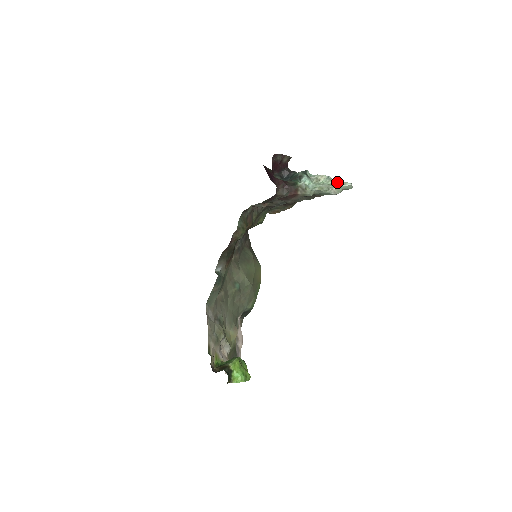
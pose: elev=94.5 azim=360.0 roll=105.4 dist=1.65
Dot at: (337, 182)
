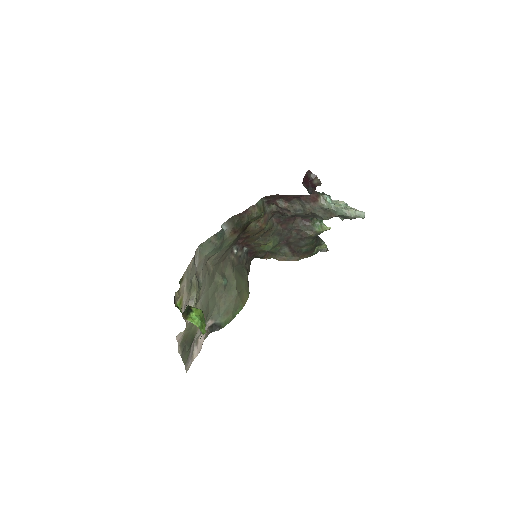
Dot at: (353, 208)
